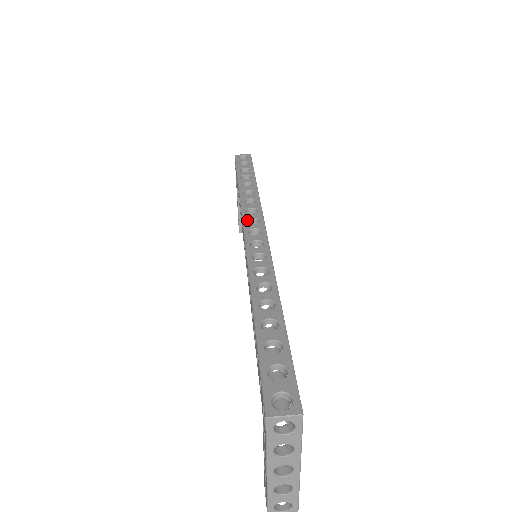
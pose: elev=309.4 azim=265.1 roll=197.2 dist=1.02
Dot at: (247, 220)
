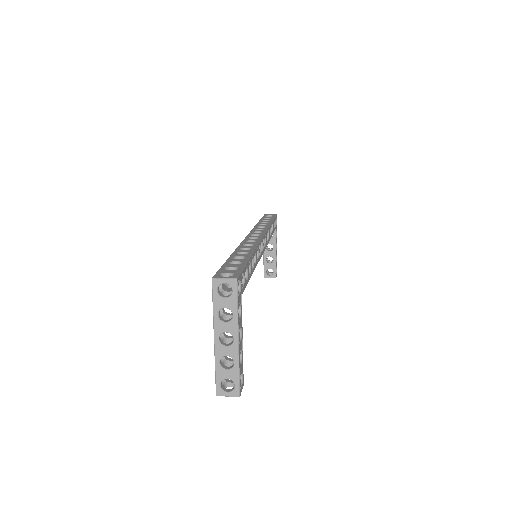
Dot at: (253, 232)
